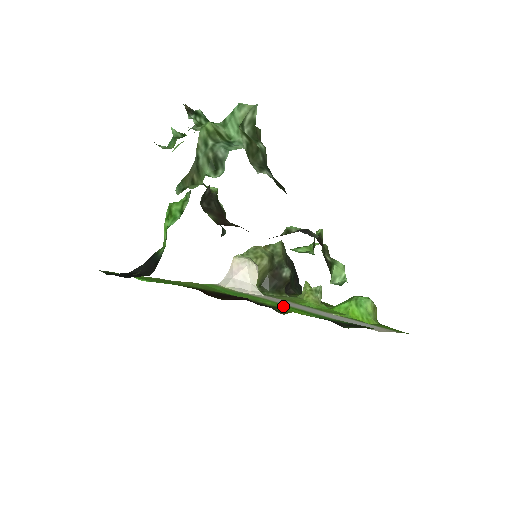
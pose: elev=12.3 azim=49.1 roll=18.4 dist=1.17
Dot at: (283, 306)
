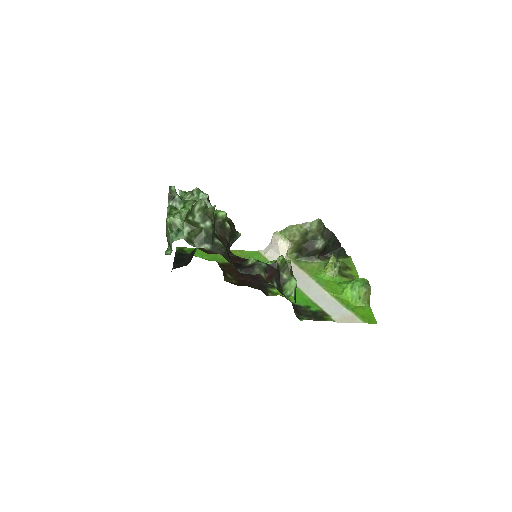
Dot at: occluded
